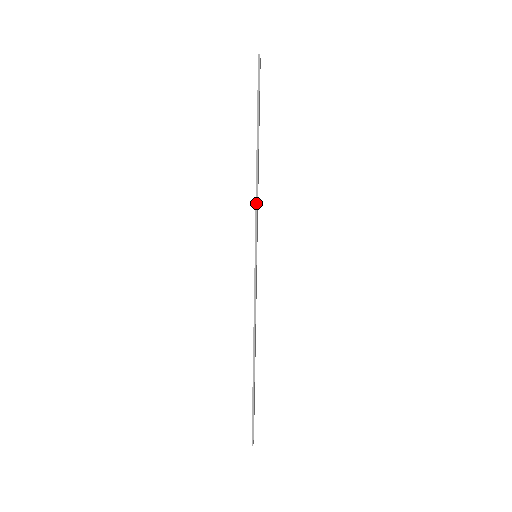
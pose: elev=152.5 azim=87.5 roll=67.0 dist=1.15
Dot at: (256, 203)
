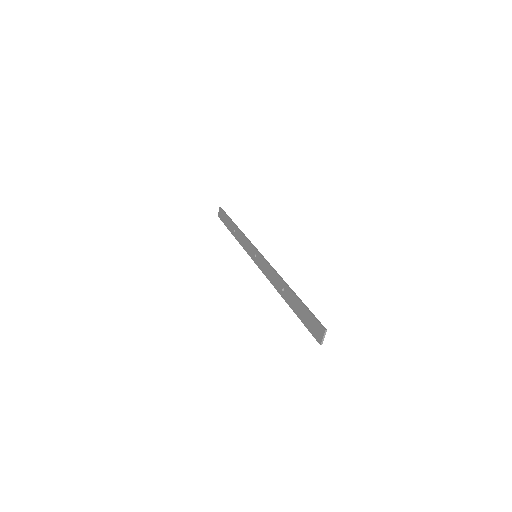
Dot at: (245, 236)
